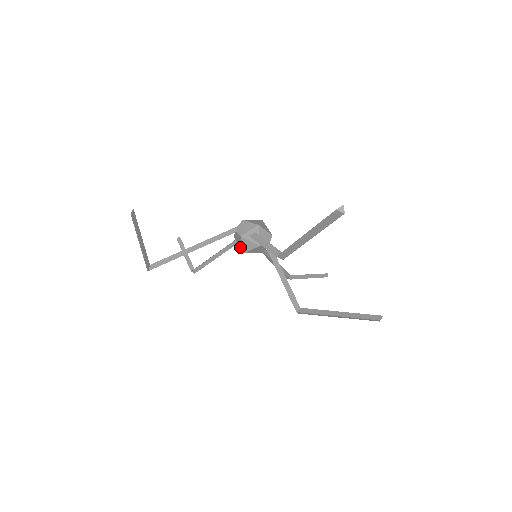
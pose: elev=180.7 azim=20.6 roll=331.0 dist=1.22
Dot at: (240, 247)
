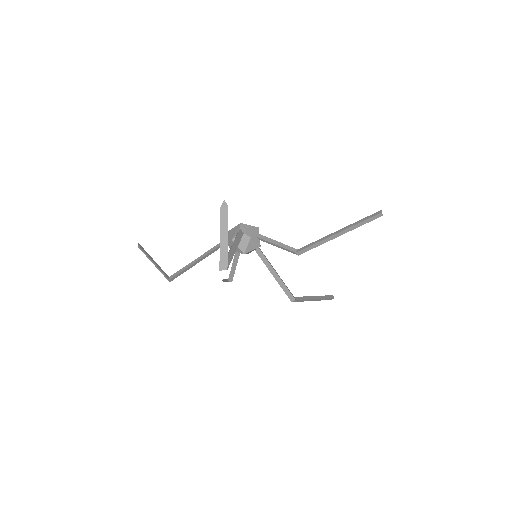
Dot at: (239, 249)
